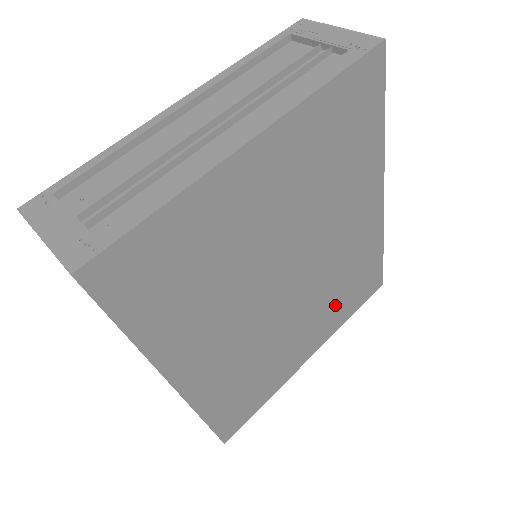
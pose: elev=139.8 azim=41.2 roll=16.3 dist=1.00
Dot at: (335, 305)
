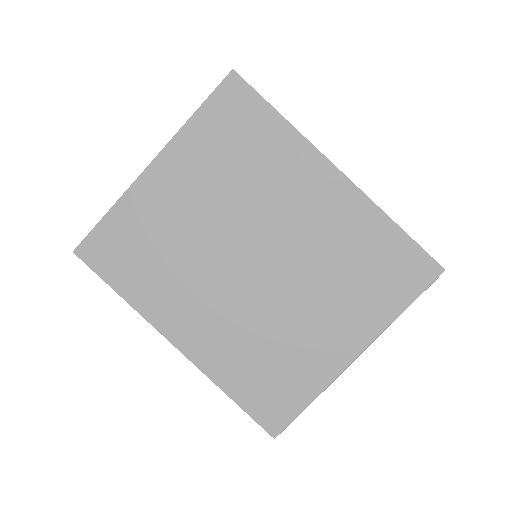
Dot at: (354, 292)
